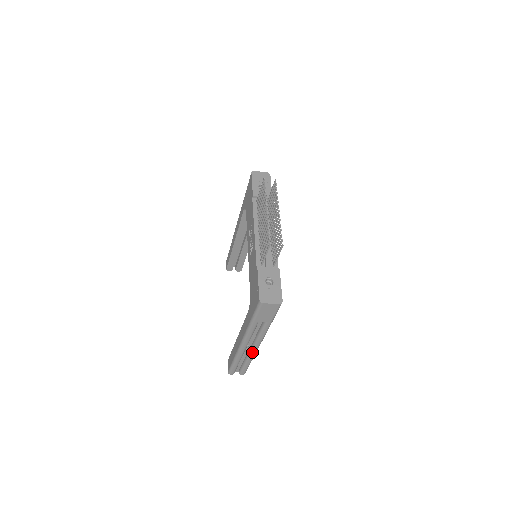
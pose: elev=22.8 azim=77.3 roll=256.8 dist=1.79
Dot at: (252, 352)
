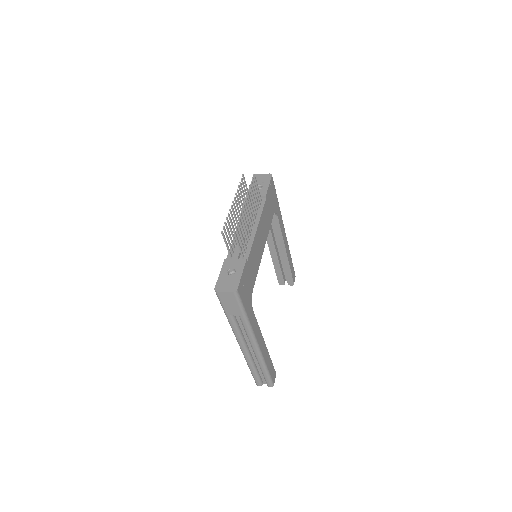
Dot at: (256, 356)
